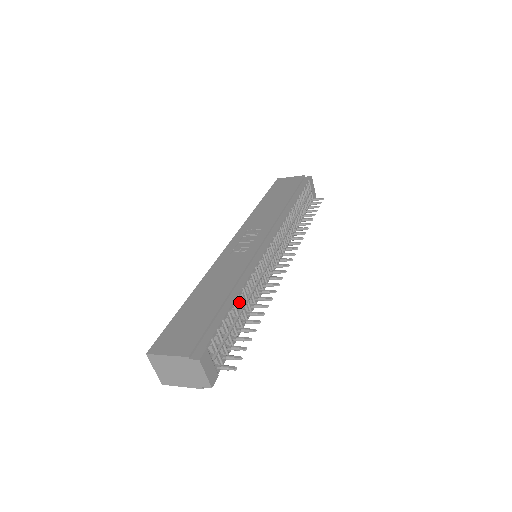
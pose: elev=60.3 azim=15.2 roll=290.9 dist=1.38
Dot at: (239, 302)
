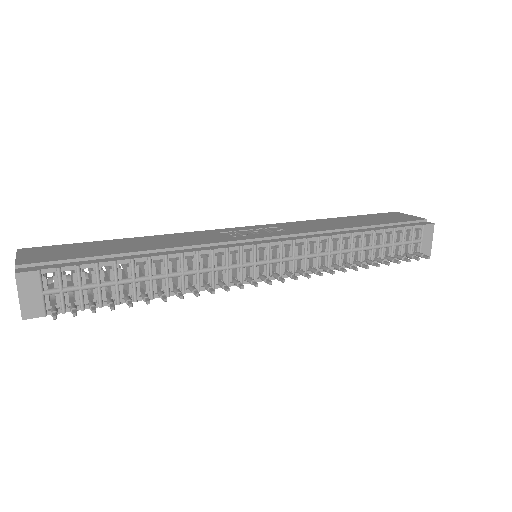
Dot at: (147, 267)
